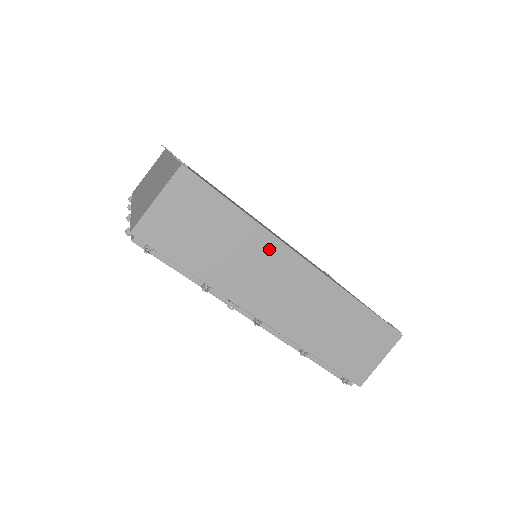
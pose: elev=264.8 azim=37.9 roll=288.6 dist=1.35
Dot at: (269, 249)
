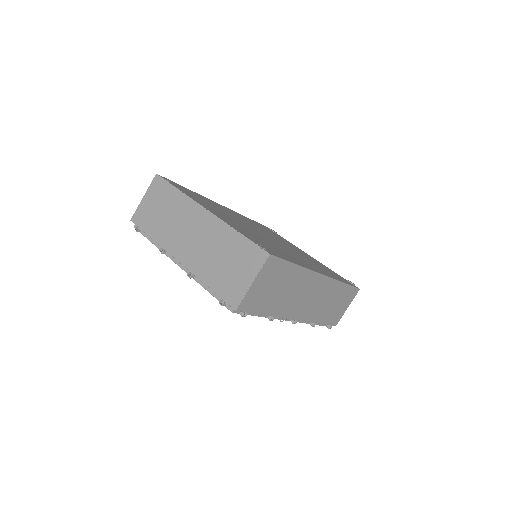
Dot at: (307, 279)
